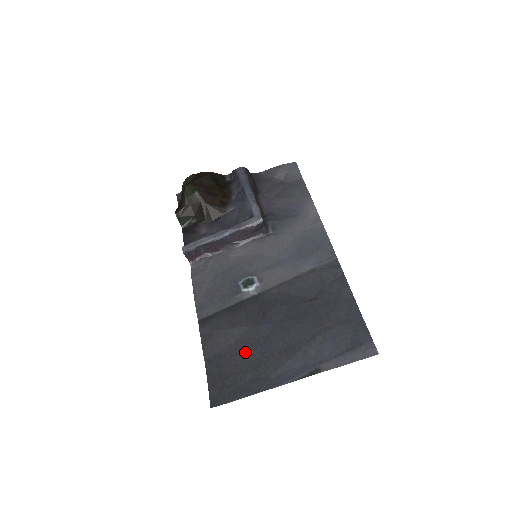
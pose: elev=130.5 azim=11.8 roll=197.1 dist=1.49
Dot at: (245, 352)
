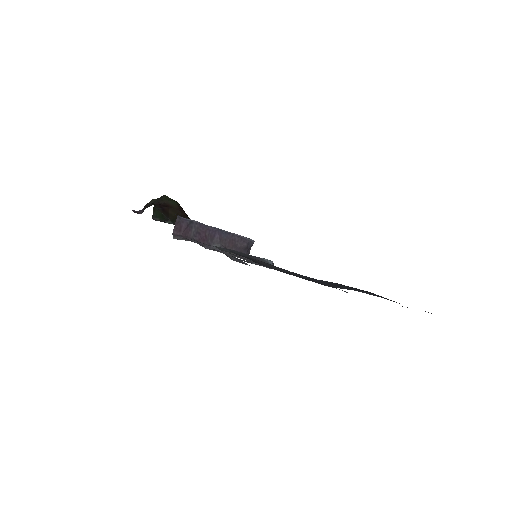
Dot at: occluded
